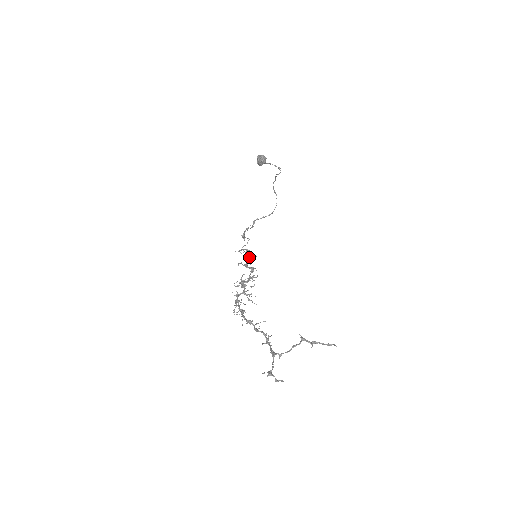
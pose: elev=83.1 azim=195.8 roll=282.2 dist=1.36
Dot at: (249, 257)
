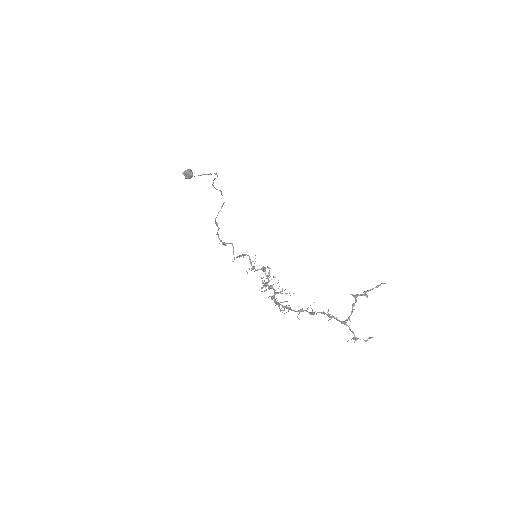
Dot at: occluded
